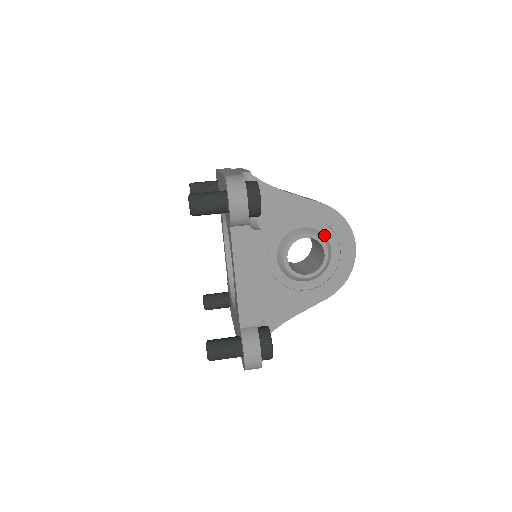
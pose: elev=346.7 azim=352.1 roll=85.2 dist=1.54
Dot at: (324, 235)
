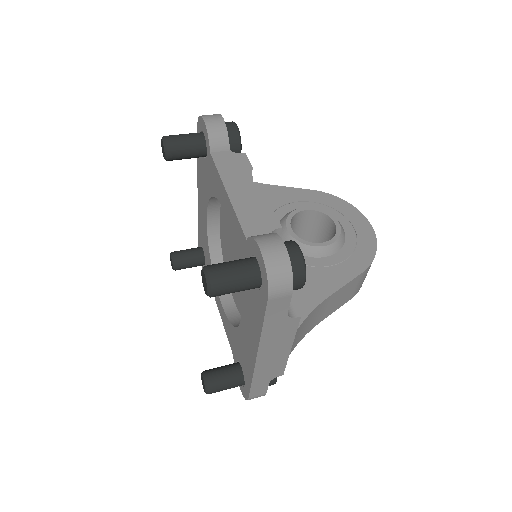
Dot at: occluded
